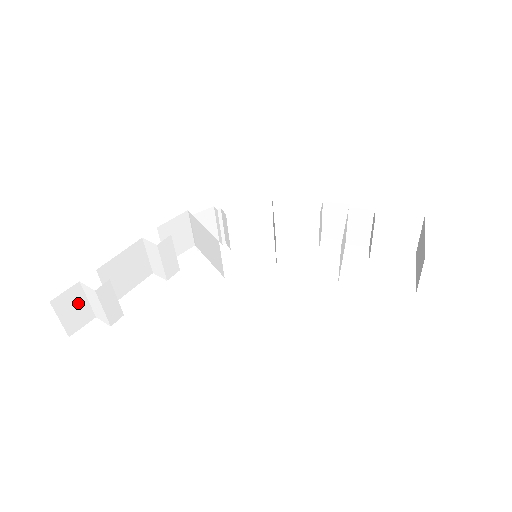
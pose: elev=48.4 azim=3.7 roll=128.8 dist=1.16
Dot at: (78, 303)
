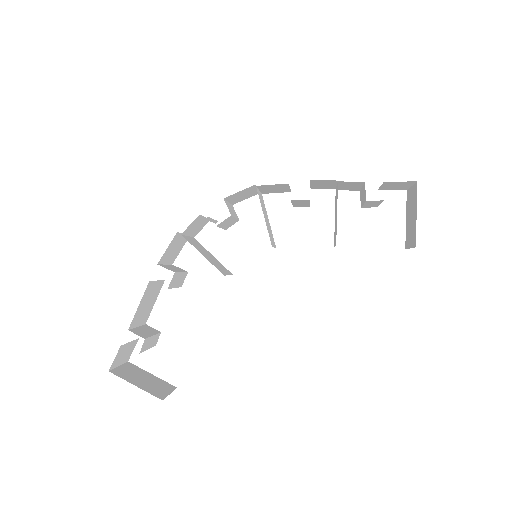
Dot at: (125, 350)
